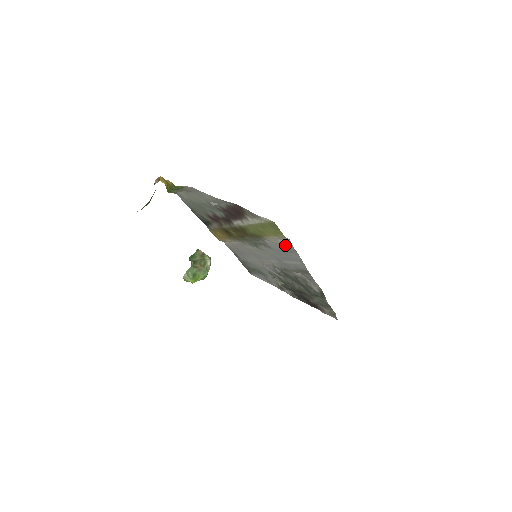
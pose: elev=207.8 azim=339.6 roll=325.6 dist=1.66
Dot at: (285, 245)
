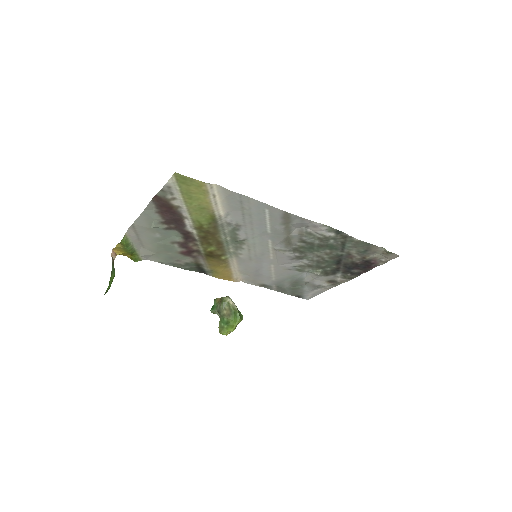
Dot at: (229, 200)
